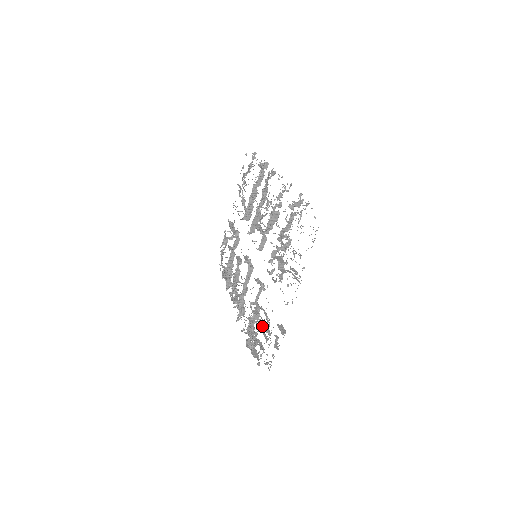
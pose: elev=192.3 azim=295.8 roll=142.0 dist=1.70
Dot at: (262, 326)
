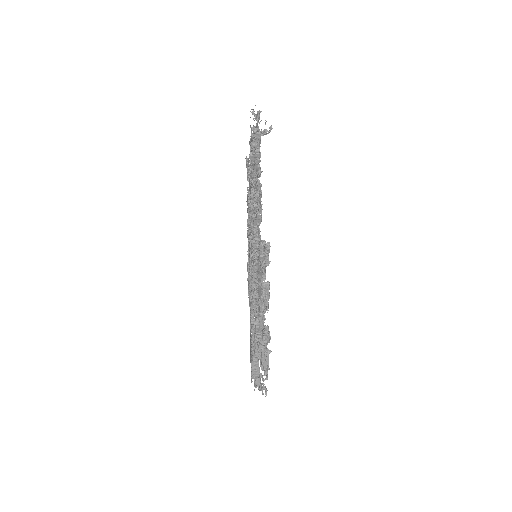
Dot at: occluded
